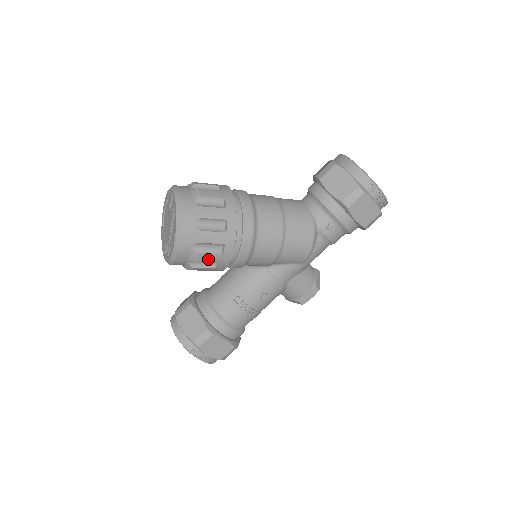
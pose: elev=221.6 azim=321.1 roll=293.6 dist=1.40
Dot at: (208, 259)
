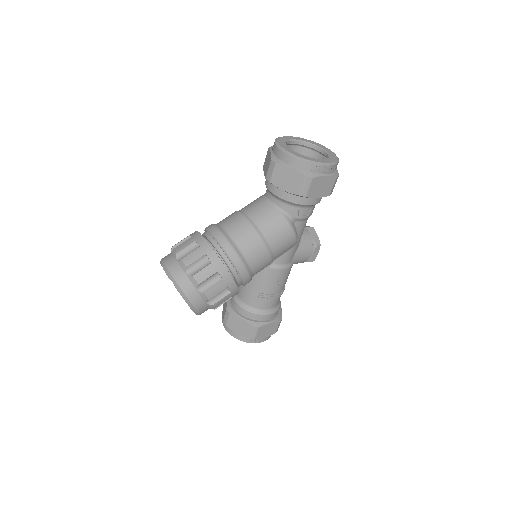
Dot at: (222, 301)
